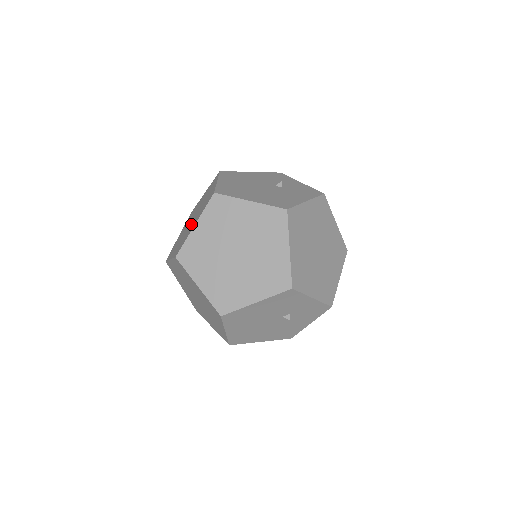
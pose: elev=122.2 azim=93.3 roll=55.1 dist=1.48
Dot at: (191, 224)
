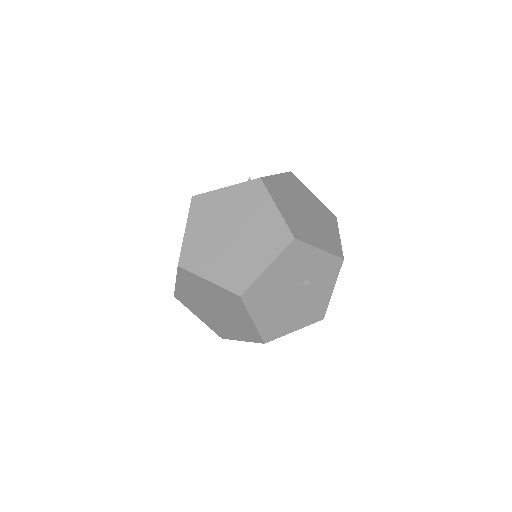
Dot at: occluded
